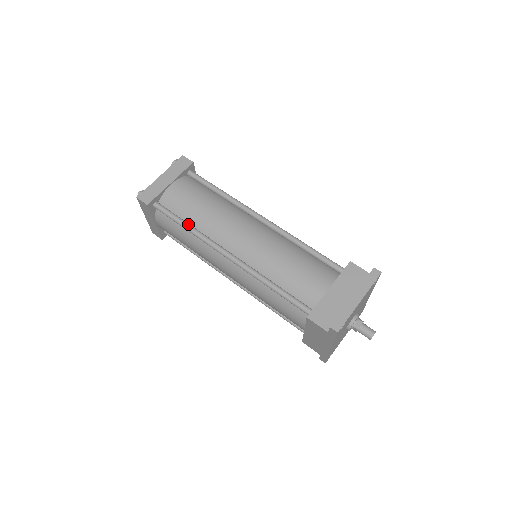
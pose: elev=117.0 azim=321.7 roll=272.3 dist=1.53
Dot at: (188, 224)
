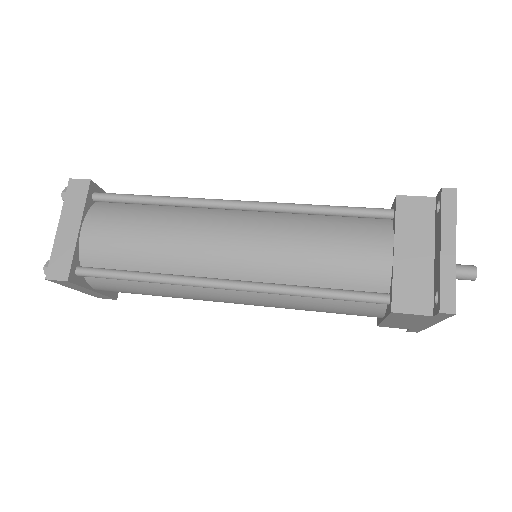
Dot at: (141, 273)
